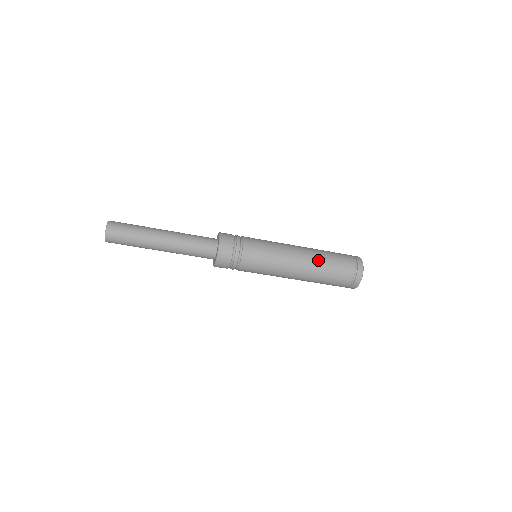
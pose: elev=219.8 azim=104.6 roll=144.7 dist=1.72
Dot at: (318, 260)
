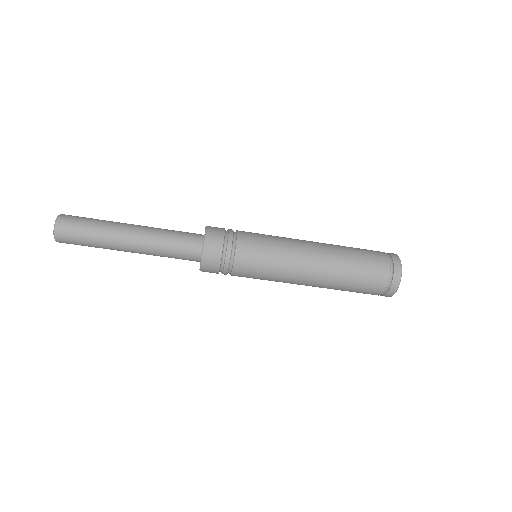
Dot at: (339, 265)
